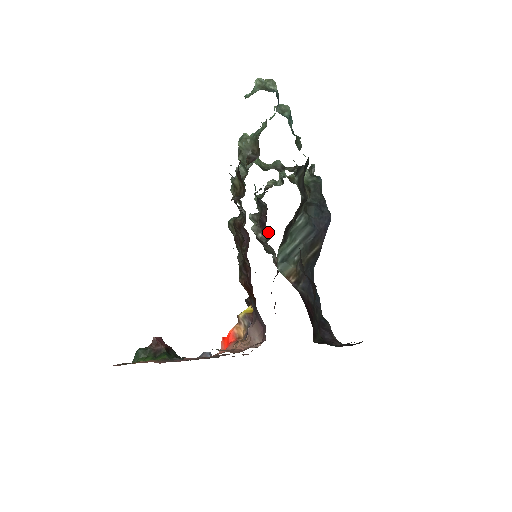
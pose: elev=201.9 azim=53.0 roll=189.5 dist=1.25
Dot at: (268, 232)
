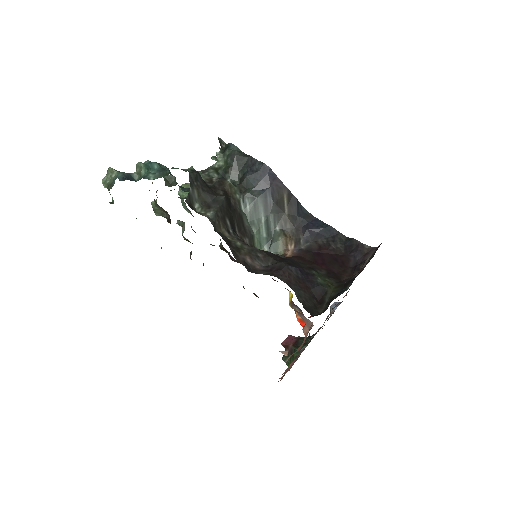
Dot at: occluded
